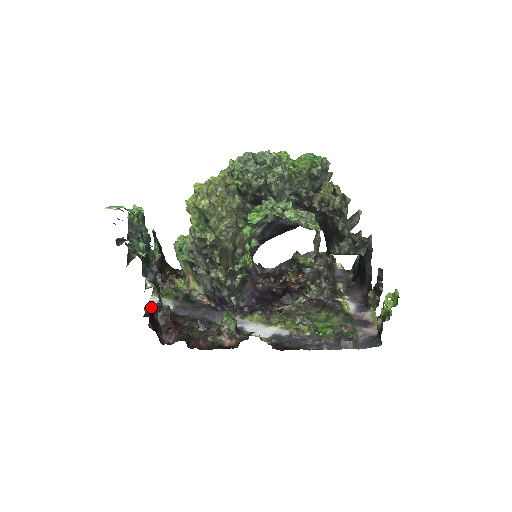
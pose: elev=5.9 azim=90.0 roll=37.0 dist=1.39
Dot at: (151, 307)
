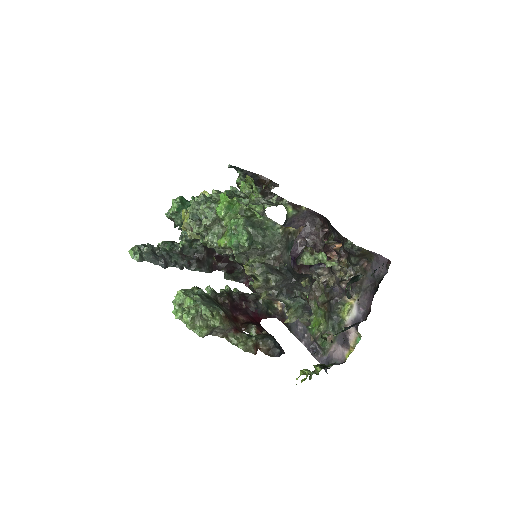
Dot at: (215, 256)
